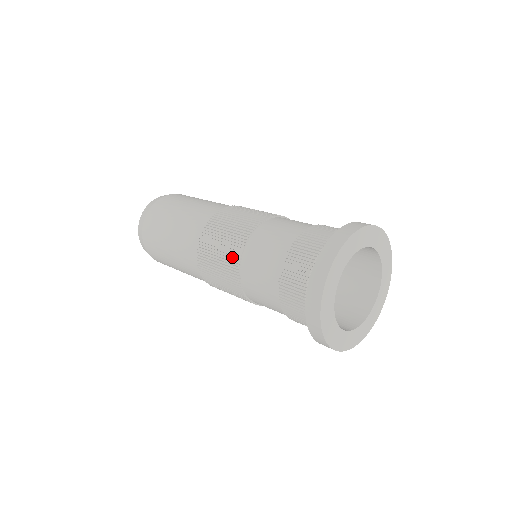
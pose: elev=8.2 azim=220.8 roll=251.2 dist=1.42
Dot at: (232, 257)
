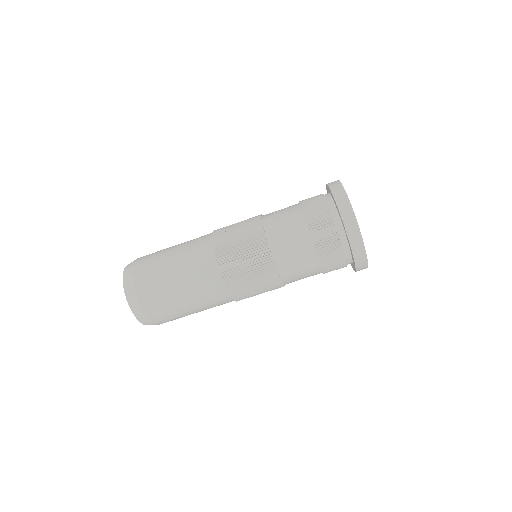
Dot at: (255, 230)
